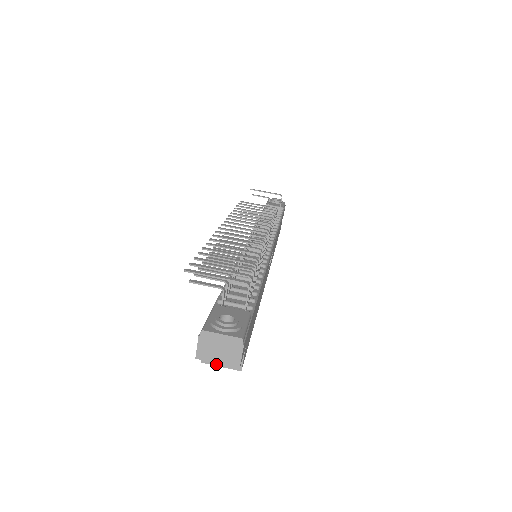
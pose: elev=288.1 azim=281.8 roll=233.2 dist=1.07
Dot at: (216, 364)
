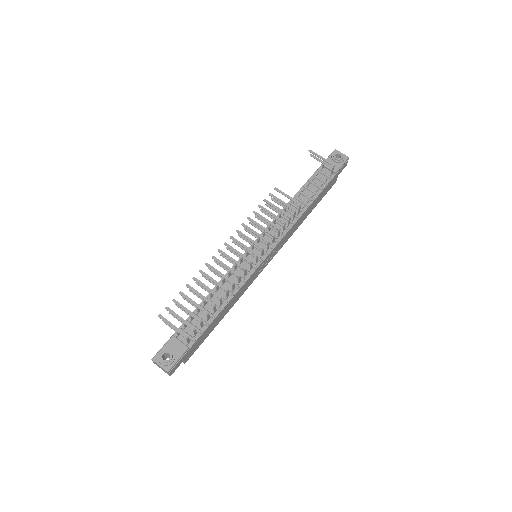
Dot at: occluded
